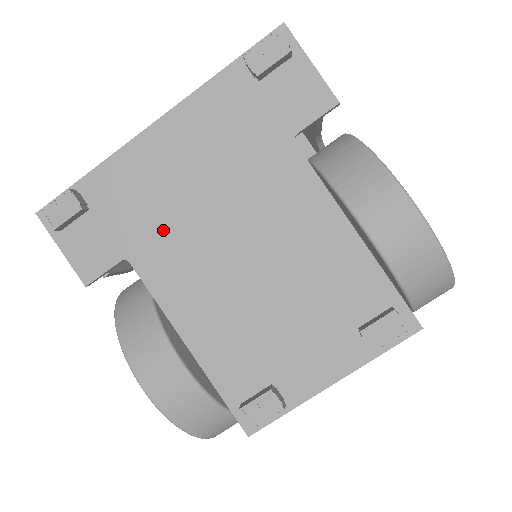
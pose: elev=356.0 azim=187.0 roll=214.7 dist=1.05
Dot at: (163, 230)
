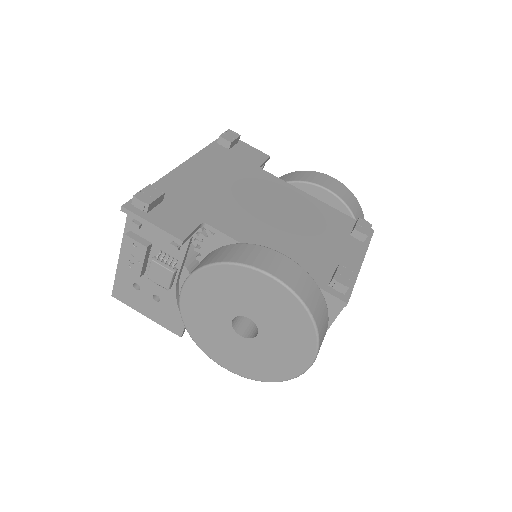
Dot at: (219, 206)
